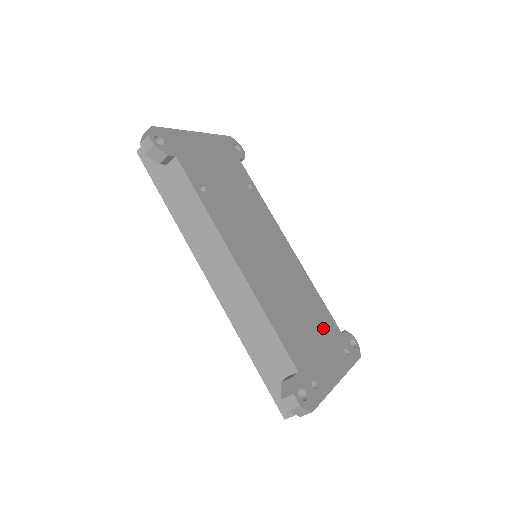
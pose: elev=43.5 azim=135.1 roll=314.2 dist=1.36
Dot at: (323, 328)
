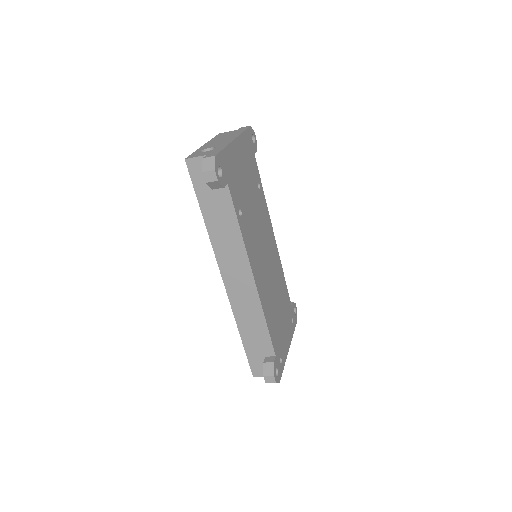
Dot at: (285, 309)
